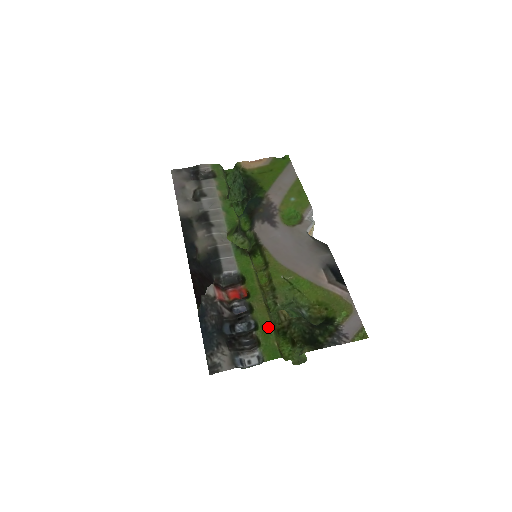
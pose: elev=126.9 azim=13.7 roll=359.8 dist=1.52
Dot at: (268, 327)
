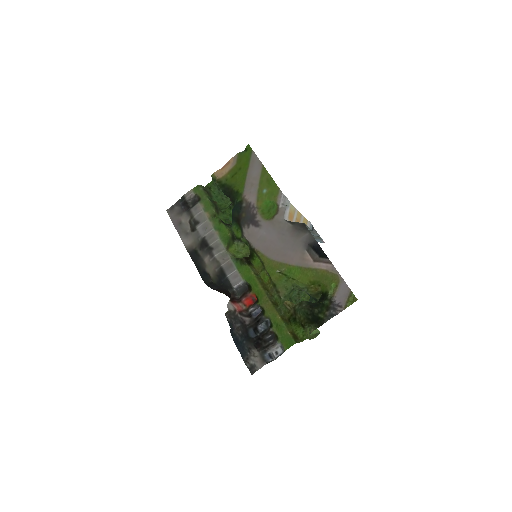
Dot at: (279, 322)
